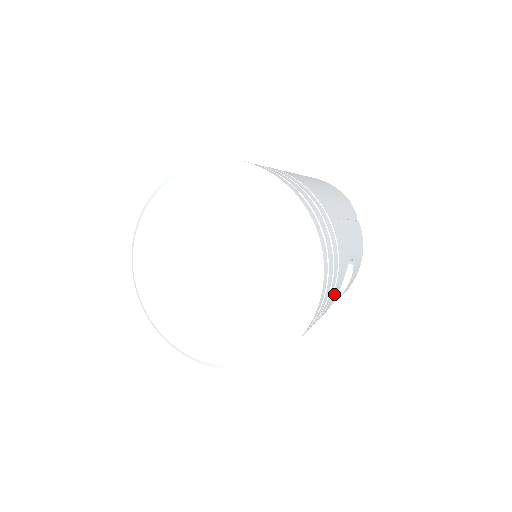
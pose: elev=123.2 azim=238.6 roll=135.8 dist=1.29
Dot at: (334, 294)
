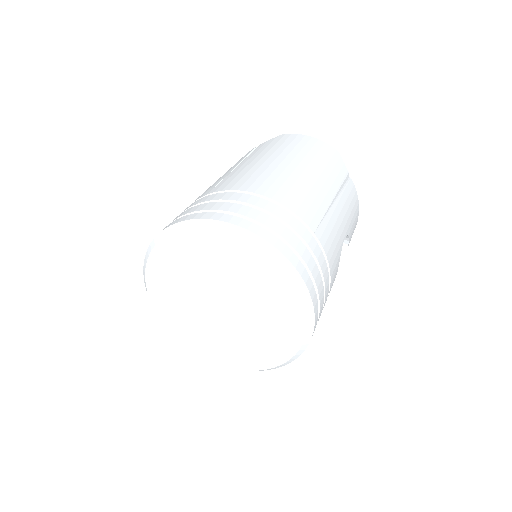
Dot at: occluded
